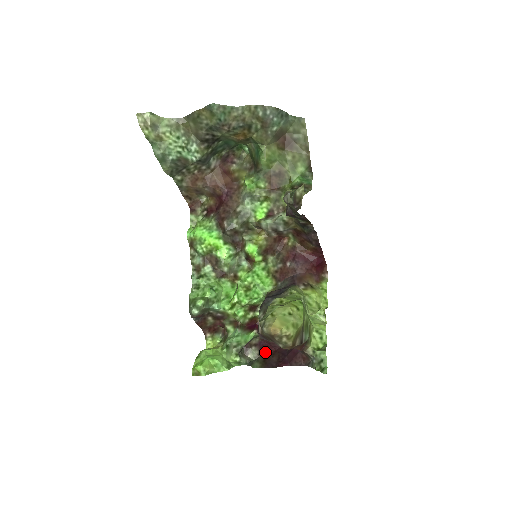
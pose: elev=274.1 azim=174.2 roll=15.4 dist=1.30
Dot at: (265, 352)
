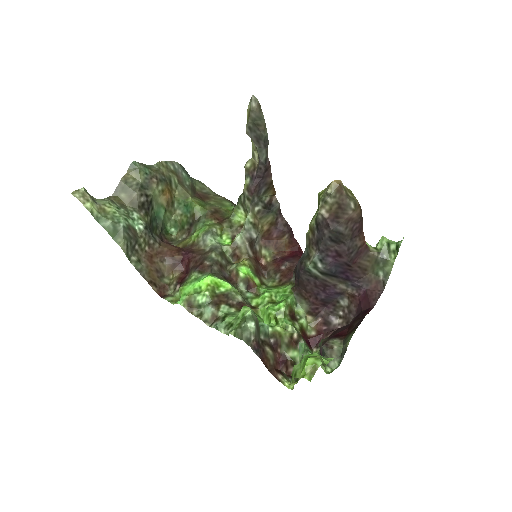
Dot at: (343, 336)
